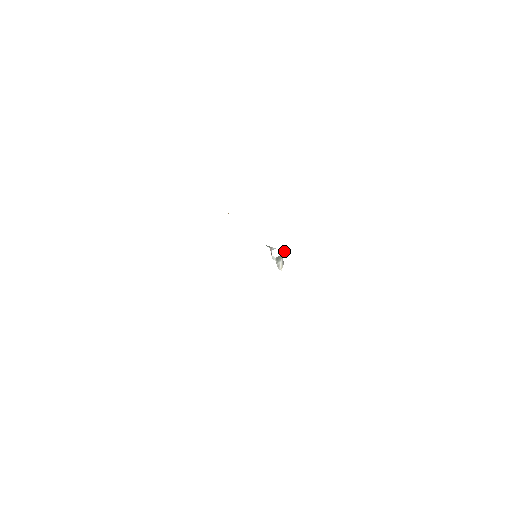
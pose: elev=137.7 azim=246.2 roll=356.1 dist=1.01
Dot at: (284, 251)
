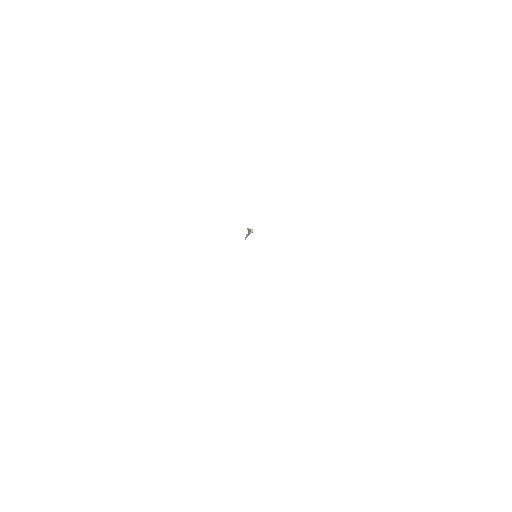
Dot at: occluded
